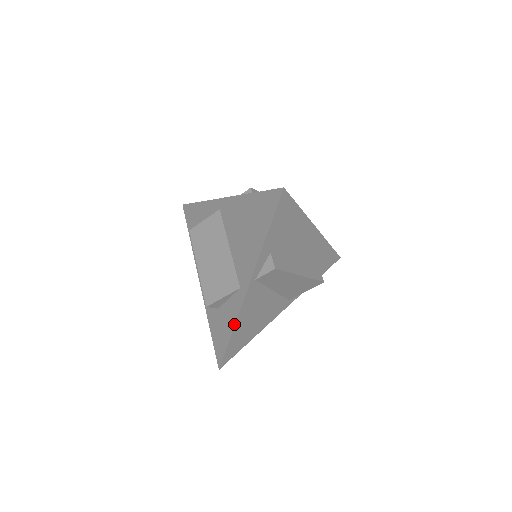
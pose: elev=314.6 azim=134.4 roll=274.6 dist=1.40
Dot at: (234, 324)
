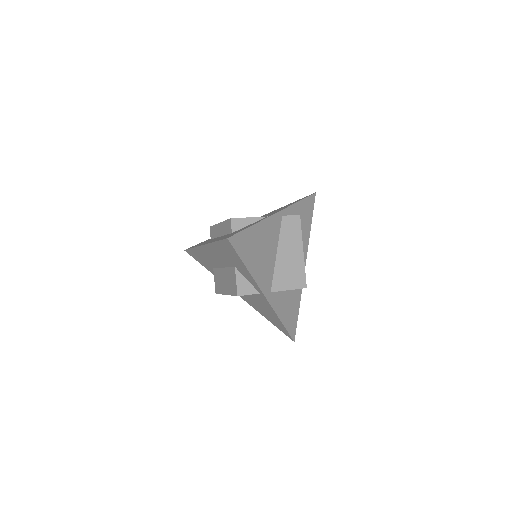
Dot at: (258, 222)
